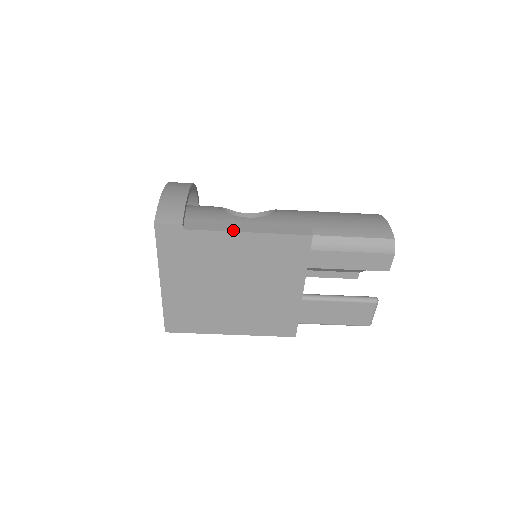
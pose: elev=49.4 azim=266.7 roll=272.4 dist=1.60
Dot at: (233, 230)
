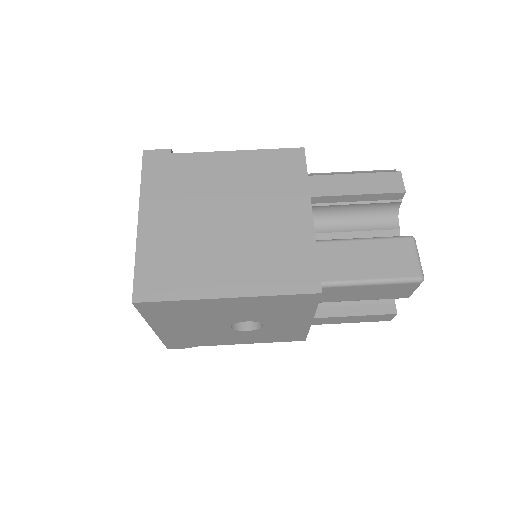
Dot at: (223, 152)
